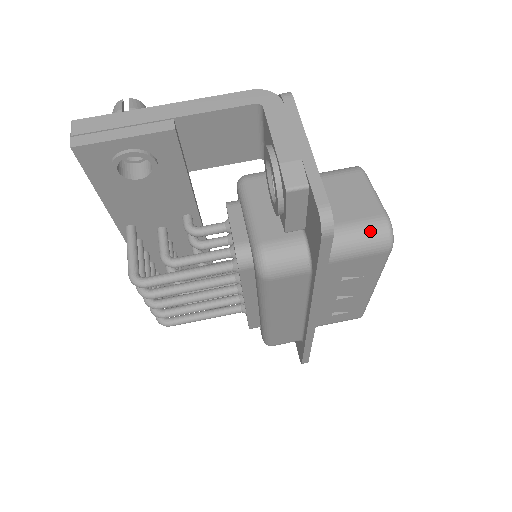
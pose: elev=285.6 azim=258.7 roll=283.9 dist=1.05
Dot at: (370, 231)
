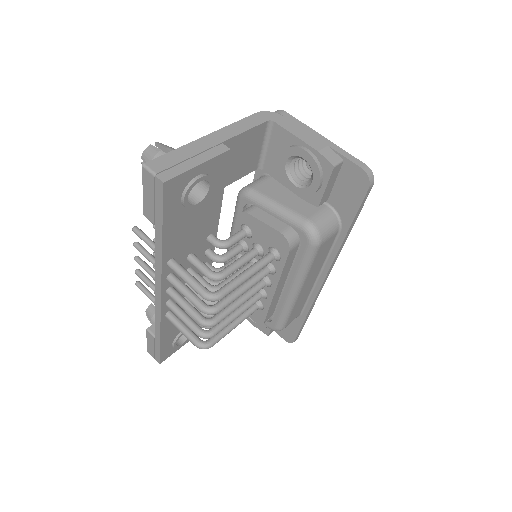
Dot at: occluded
